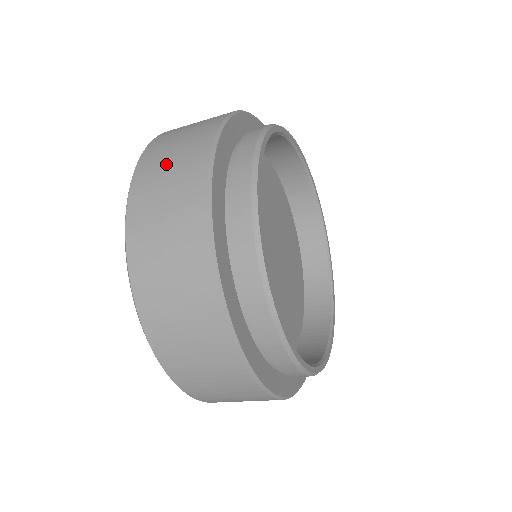
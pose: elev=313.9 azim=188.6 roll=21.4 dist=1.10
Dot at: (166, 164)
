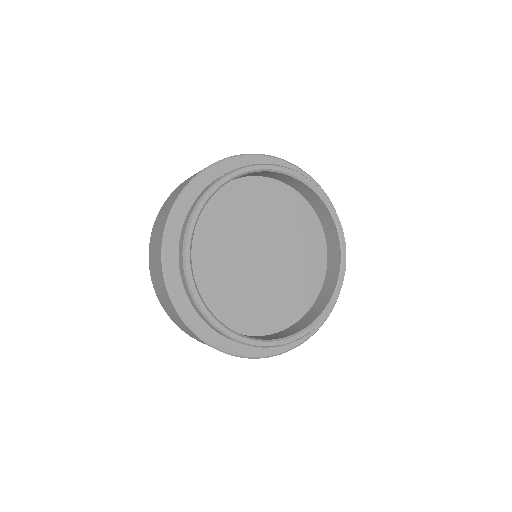
Dot at: (153, 254)
